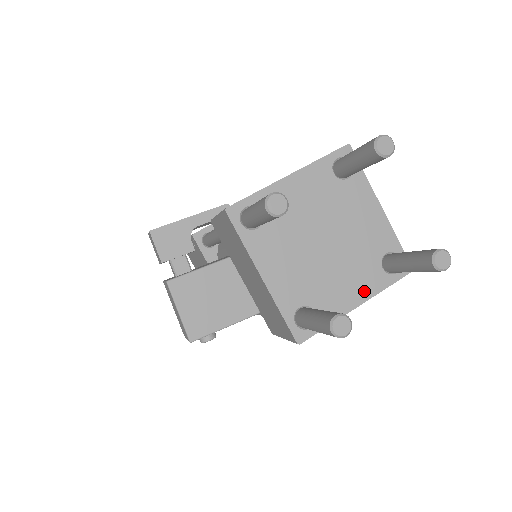
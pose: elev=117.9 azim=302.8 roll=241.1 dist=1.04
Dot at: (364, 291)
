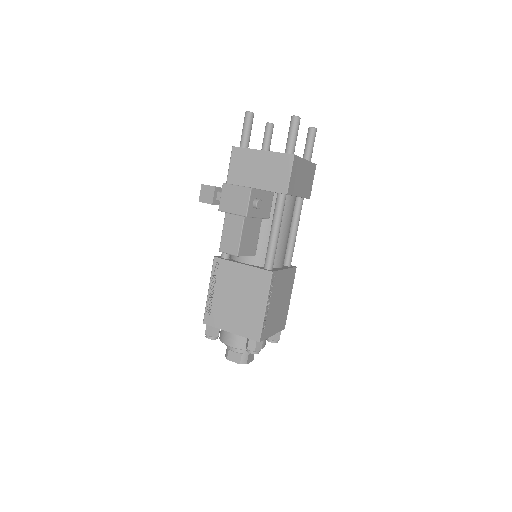
Dot at: occluded
